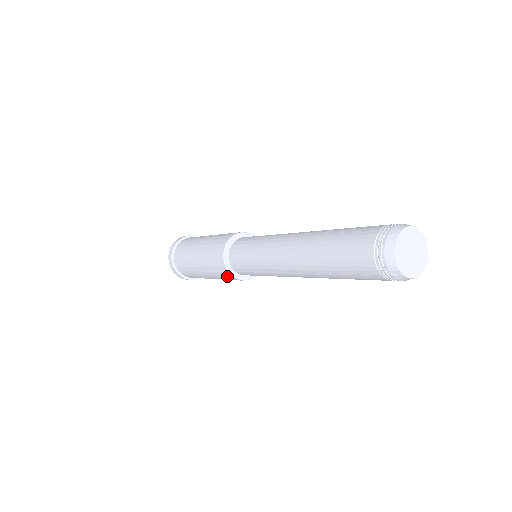
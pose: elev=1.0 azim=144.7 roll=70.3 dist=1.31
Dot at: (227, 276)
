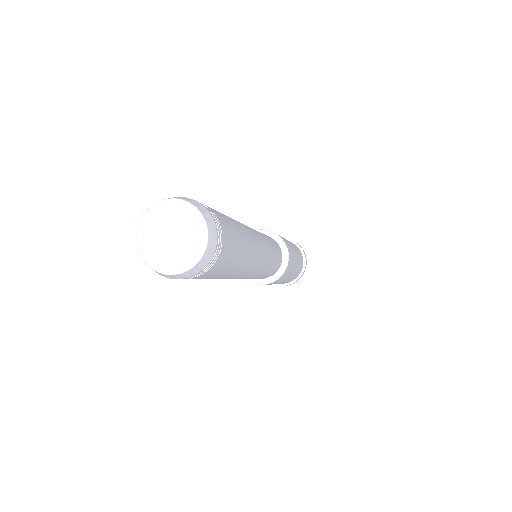
Dot at: occluded
